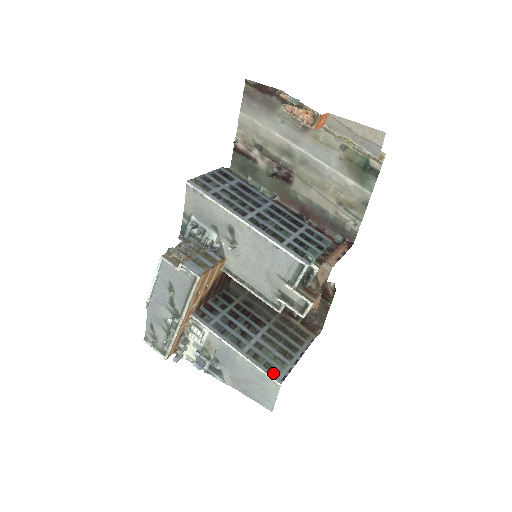
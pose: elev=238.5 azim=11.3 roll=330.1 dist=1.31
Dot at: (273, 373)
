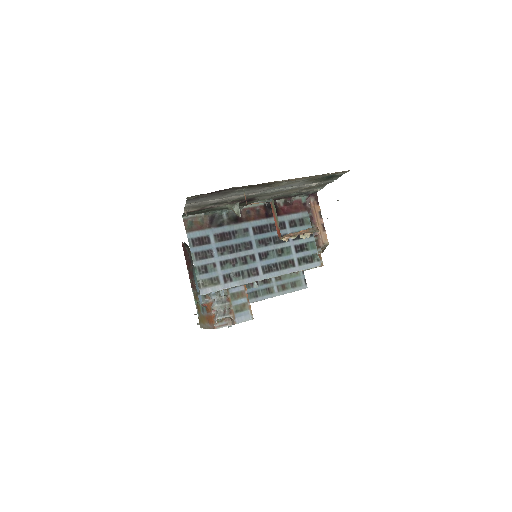
Dot at: (299, 286)
